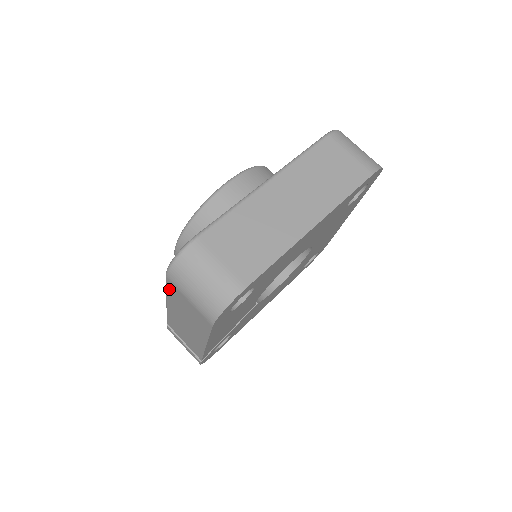
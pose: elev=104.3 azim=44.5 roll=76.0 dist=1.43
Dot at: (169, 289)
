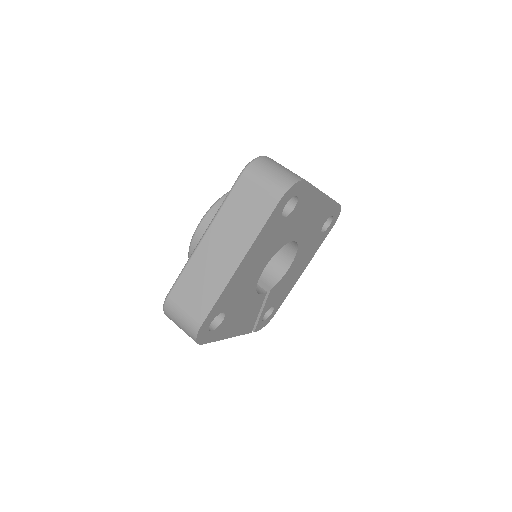
Dot at: occluded
